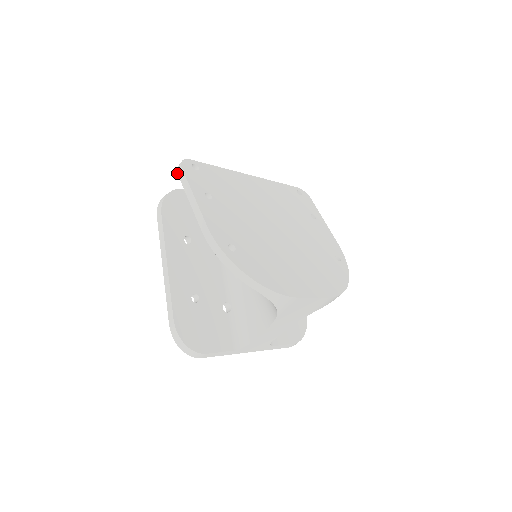
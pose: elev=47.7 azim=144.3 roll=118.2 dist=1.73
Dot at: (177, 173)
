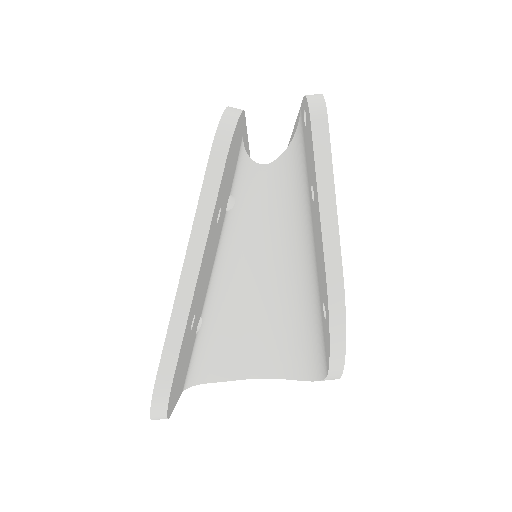
Dot at: (311, 119)
